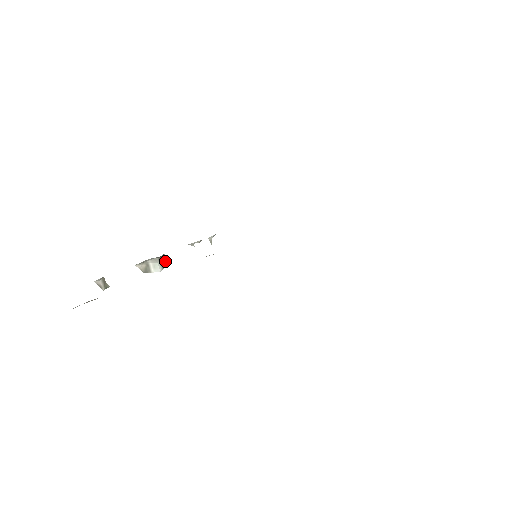
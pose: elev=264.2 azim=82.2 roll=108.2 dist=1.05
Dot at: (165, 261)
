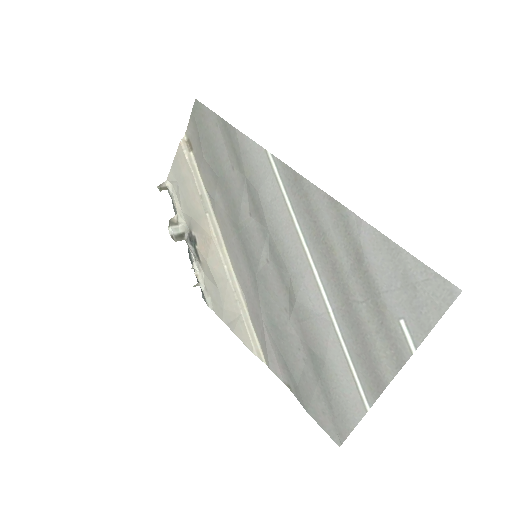
Dot at: (180, 240)
